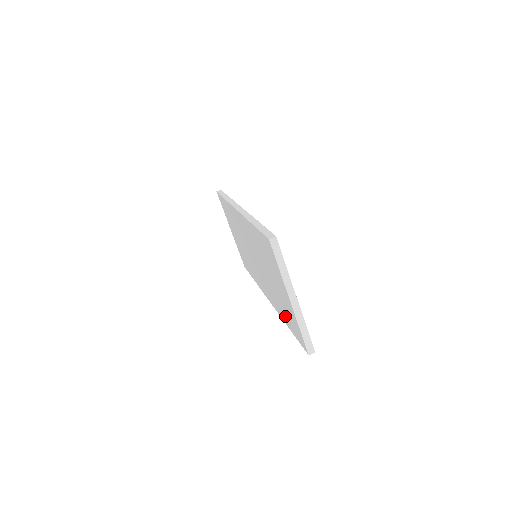
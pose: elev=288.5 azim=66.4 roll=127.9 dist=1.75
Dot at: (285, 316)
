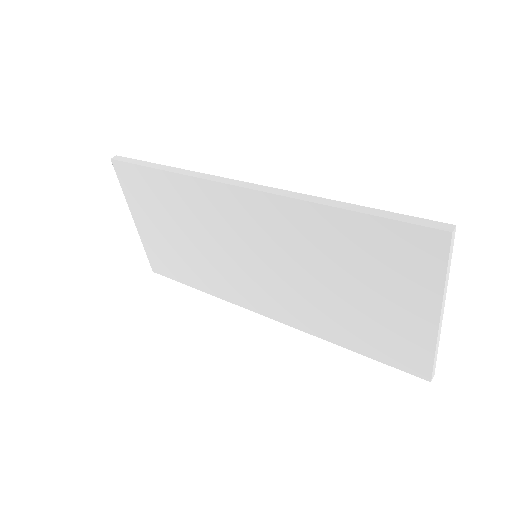
Dot at: (354, 336)
